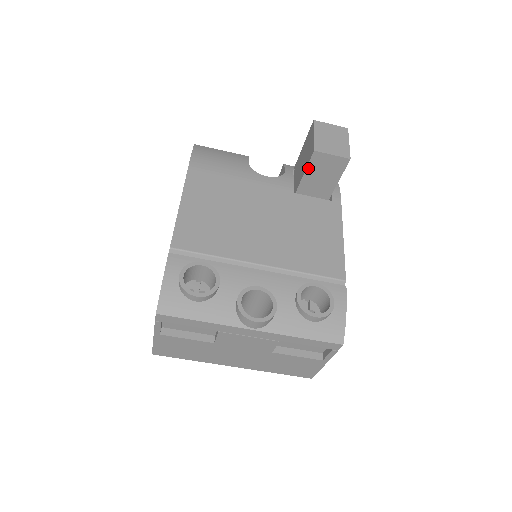
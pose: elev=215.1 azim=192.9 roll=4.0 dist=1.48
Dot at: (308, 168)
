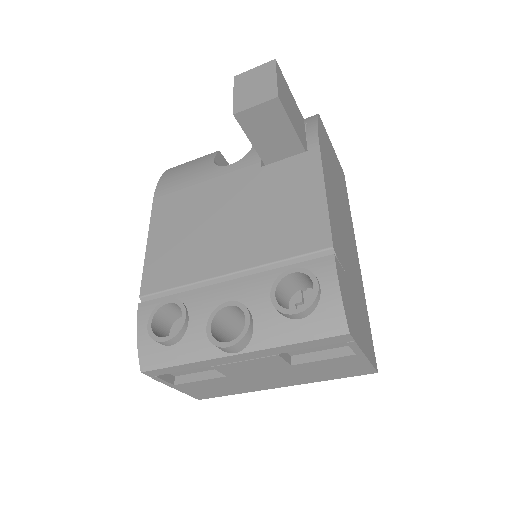
Dot at: (248, 135)
